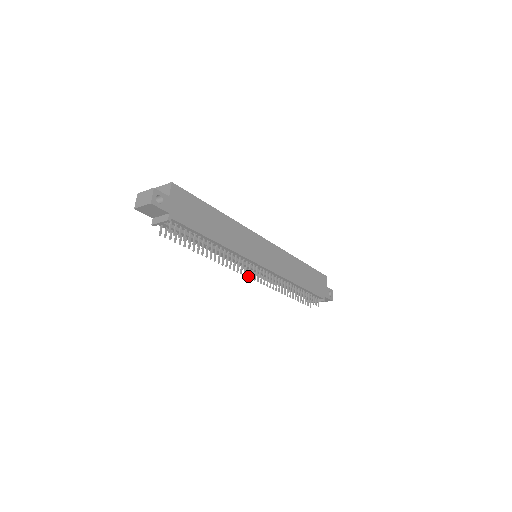
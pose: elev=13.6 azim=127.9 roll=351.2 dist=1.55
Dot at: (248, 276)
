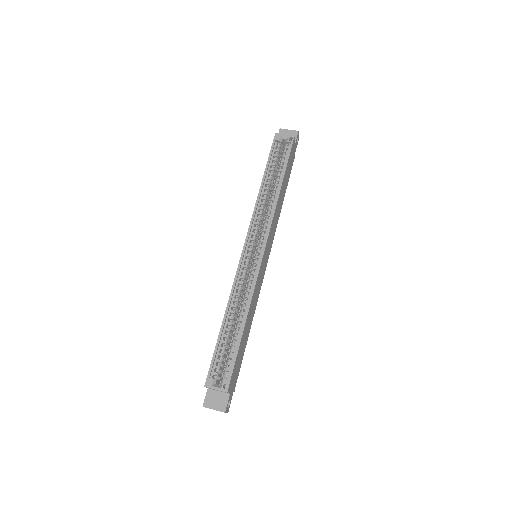
Dot at: occluded
